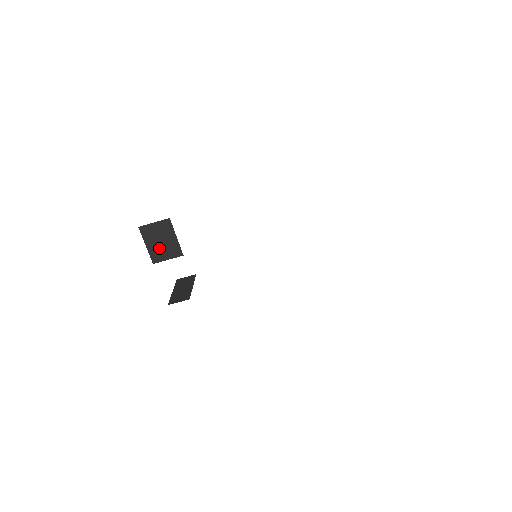
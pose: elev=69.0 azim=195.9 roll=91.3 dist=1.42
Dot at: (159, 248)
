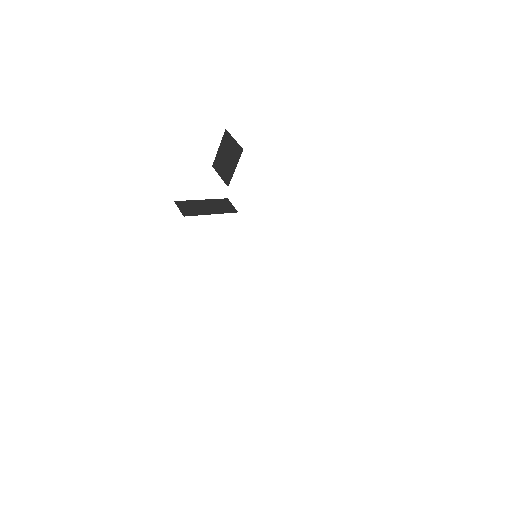
Dot at: (223, 161)
